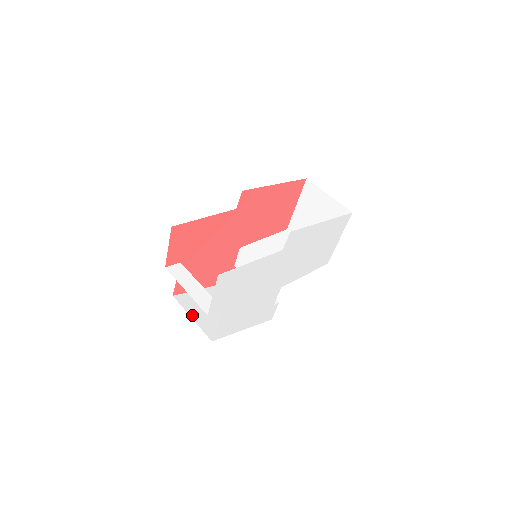
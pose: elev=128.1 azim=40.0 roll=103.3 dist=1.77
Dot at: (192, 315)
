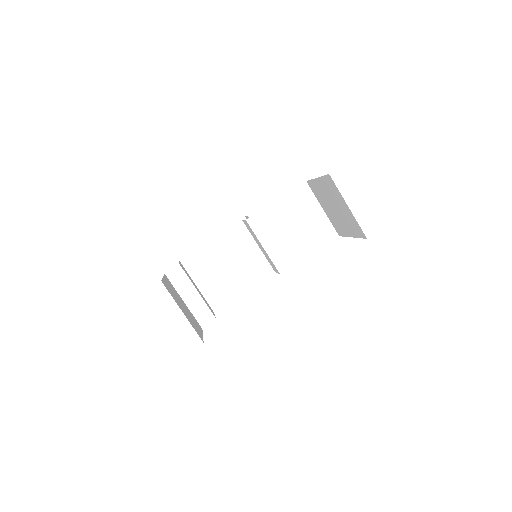
Dot at: (197, 282)
